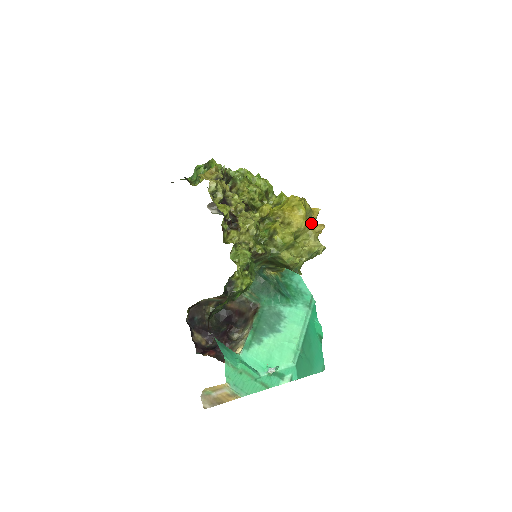
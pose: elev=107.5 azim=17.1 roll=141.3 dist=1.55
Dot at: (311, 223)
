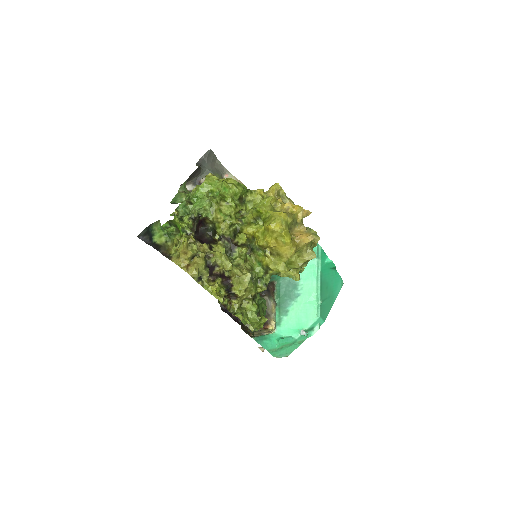
Dot at: (299, 241)
